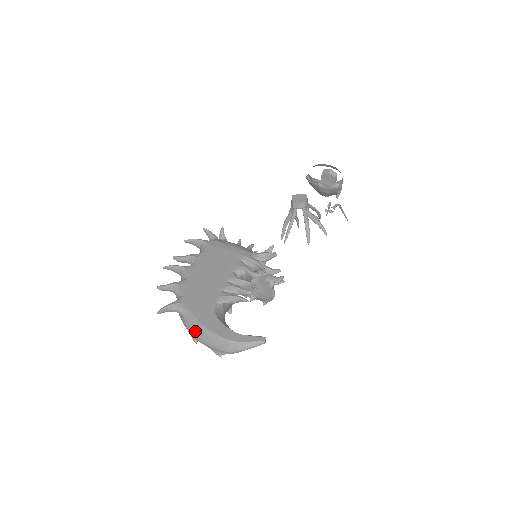
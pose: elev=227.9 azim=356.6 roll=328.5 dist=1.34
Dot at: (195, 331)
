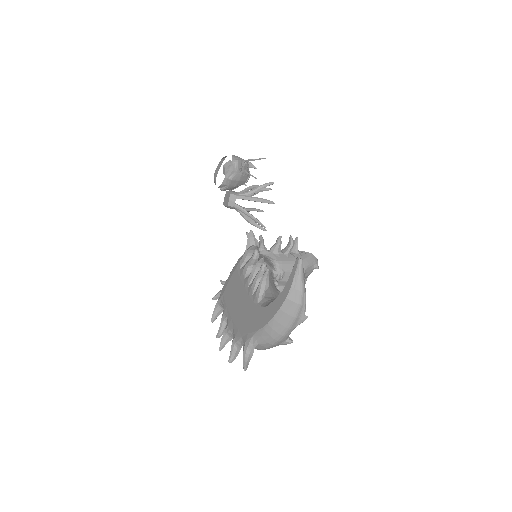
Dot at: (272, 335)
